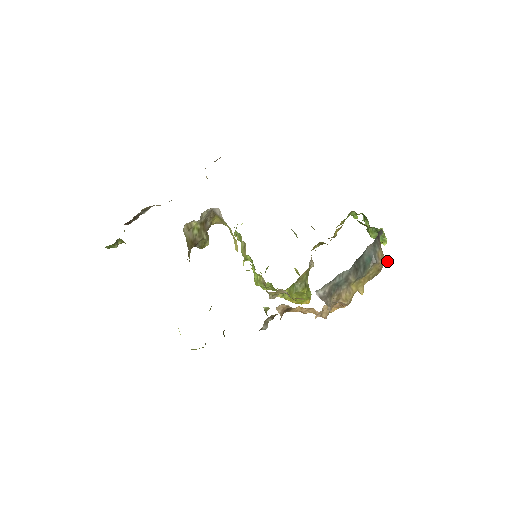
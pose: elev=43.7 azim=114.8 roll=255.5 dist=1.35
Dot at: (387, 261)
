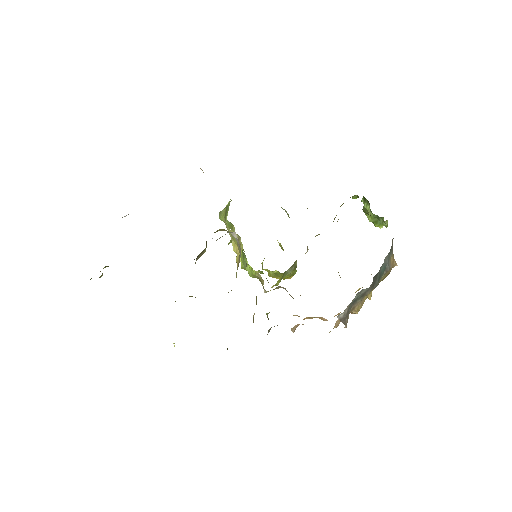
Dot at: (396, 263)
